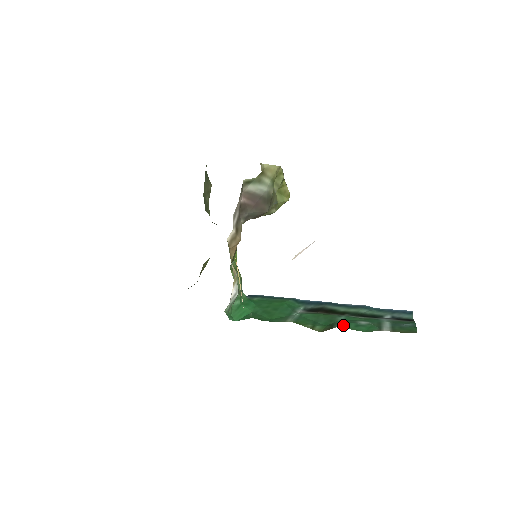
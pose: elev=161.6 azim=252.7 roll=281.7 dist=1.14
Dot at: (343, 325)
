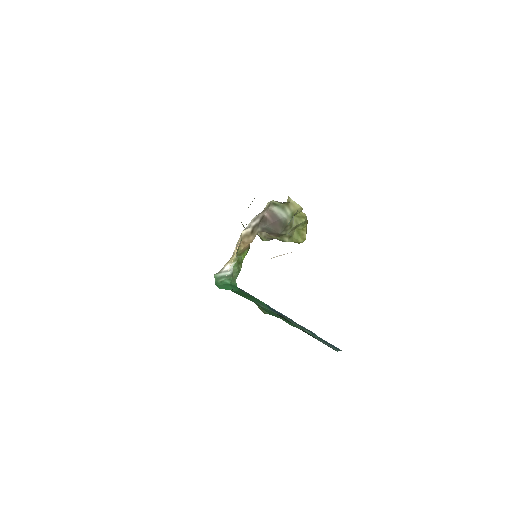
Dot at: (282, 318)
